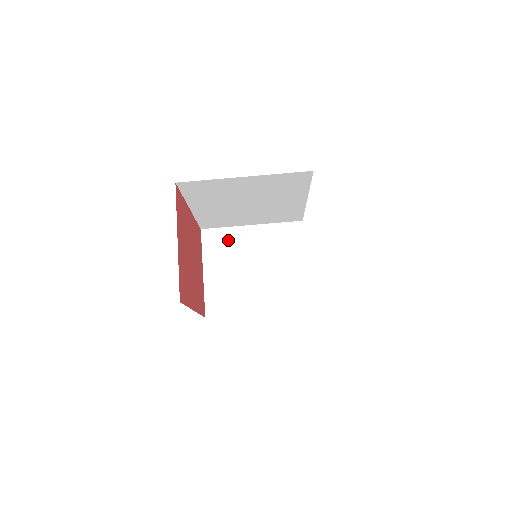
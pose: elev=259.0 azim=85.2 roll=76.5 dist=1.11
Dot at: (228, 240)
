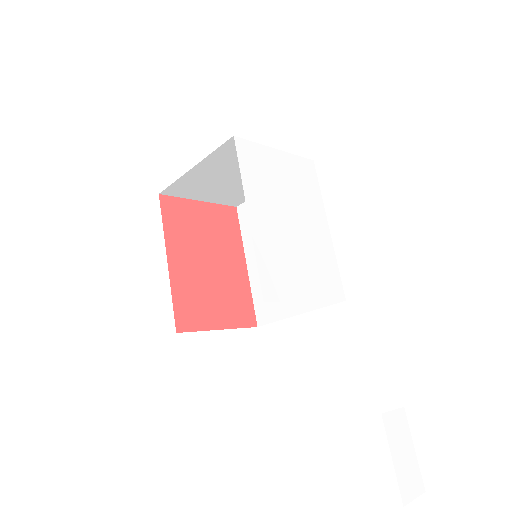
Dot at: (189, 184)
